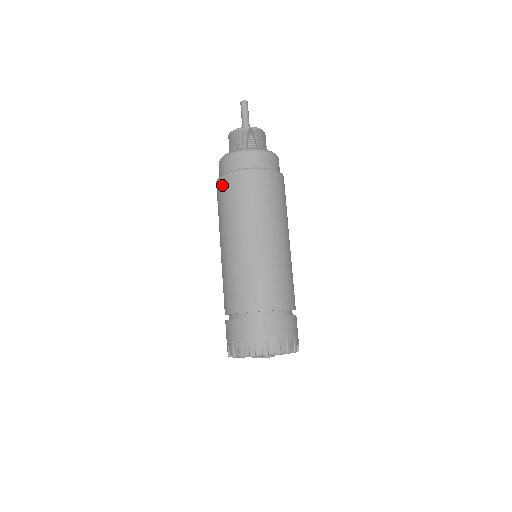
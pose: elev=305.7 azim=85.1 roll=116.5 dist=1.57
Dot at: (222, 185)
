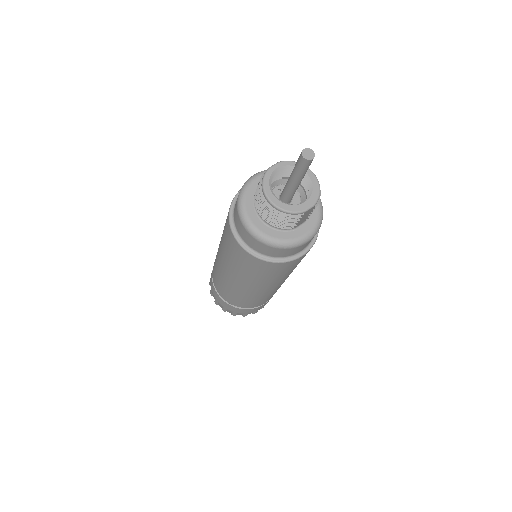
Dot at: occluded
